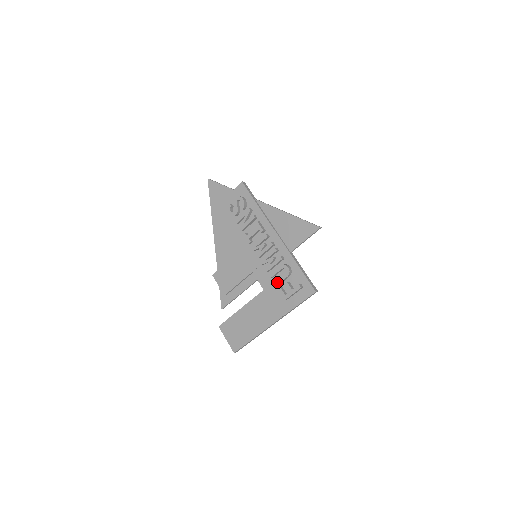
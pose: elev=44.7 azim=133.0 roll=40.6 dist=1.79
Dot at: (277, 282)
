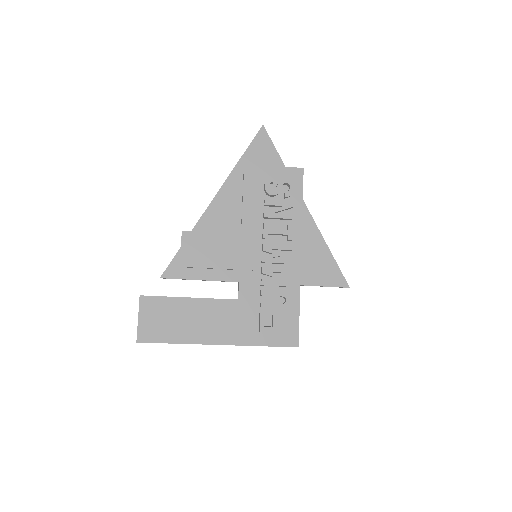
Dot at: (266, 306)
